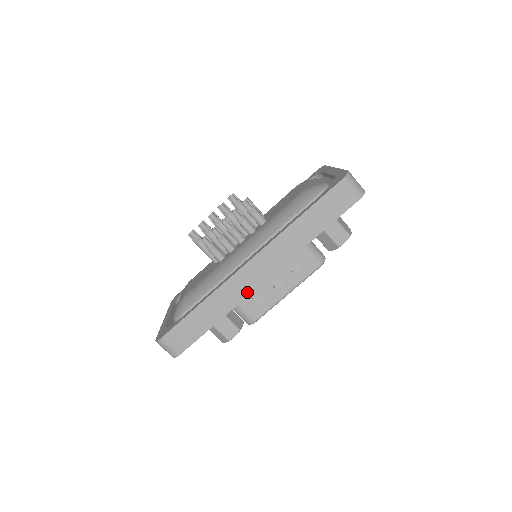
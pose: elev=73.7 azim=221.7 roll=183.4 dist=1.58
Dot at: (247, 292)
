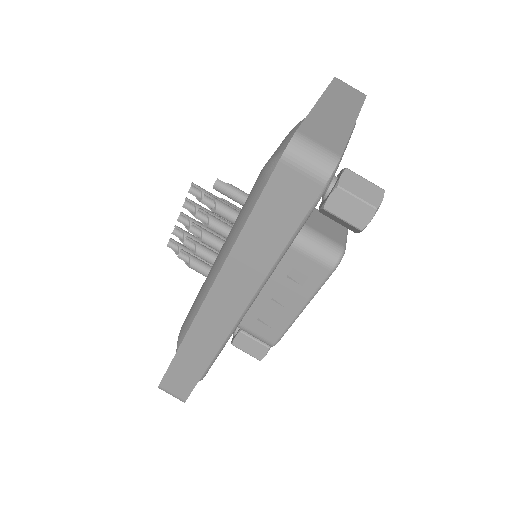
Dot at: (221, 336)
